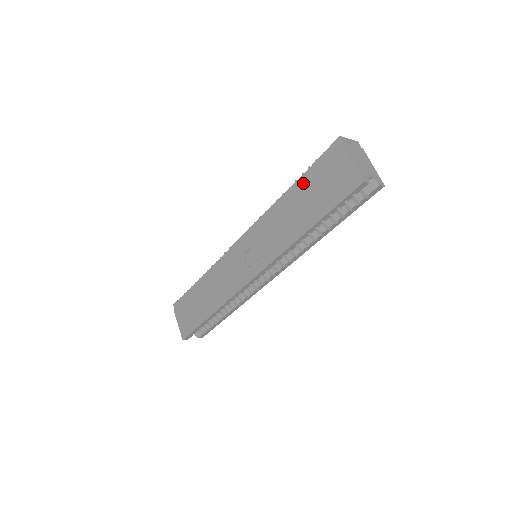
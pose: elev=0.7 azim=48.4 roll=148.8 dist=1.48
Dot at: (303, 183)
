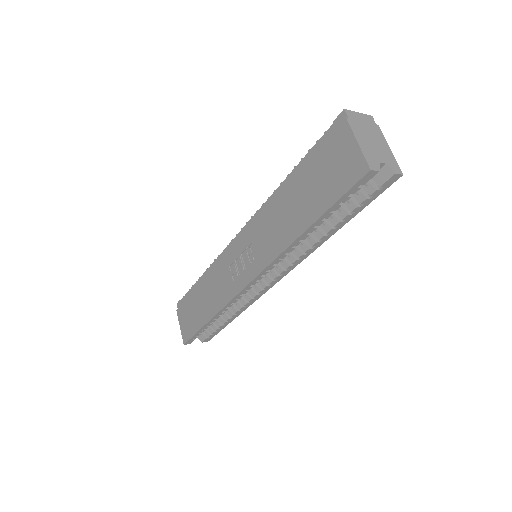
Dot at: (302, 170)
